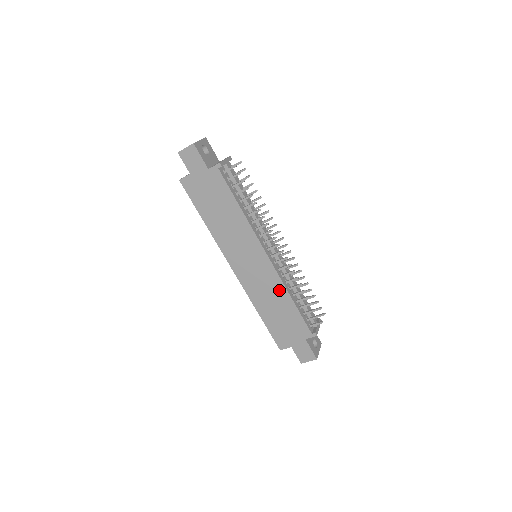
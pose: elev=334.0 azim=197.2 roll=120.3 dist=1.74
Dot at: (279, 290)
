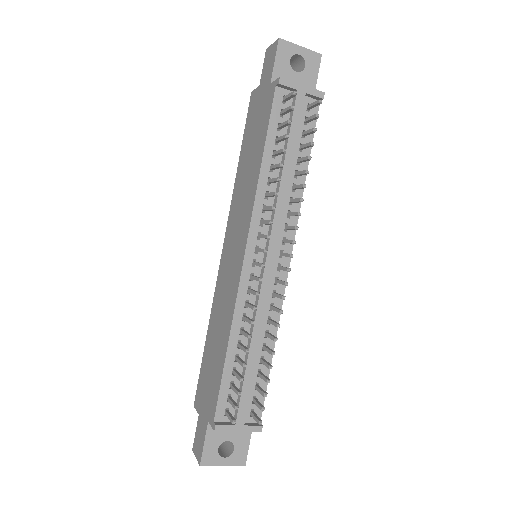
Dot at: (228, 318)
